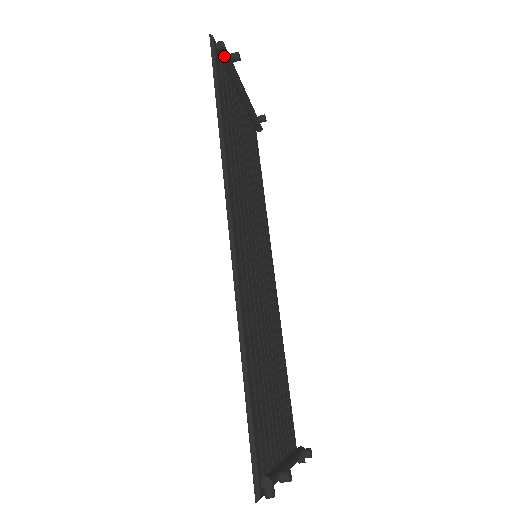
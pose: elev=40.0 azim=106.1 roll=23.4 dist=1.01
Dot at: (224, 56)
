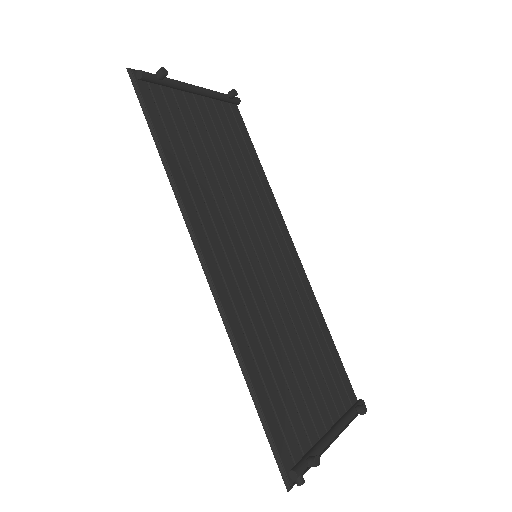
Dot at: (150, 81)
